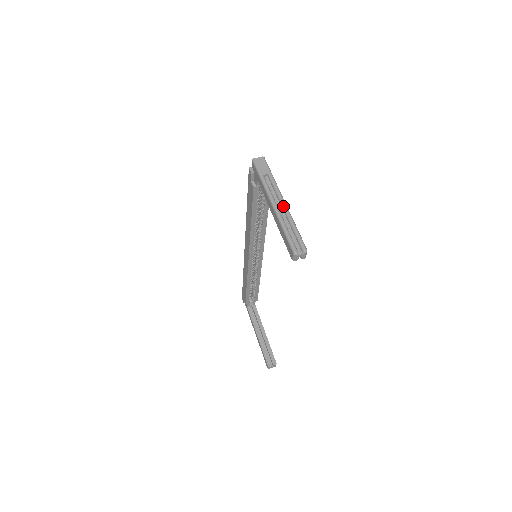
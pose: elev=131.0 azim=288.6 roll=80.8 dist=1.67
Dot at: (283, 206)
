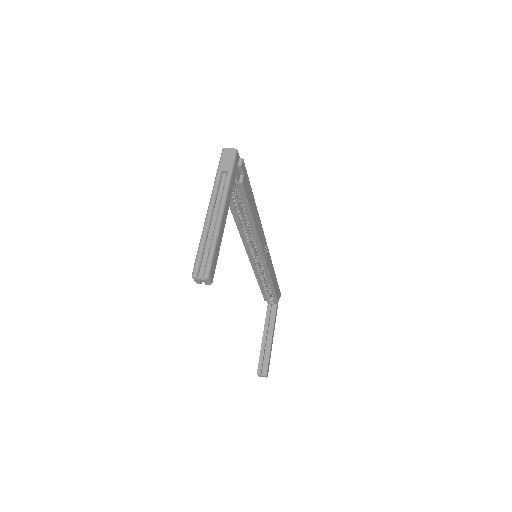
Dot at: (217, 215)
